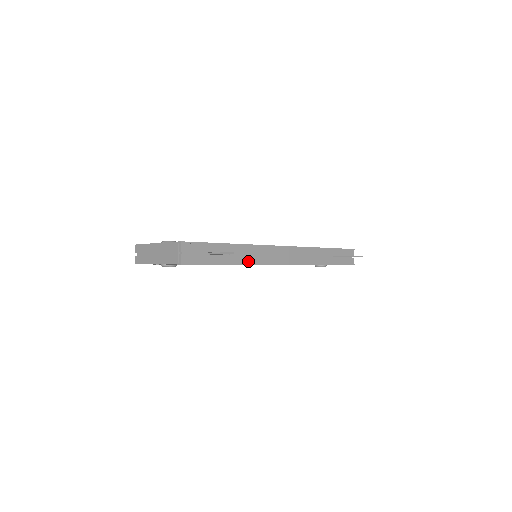
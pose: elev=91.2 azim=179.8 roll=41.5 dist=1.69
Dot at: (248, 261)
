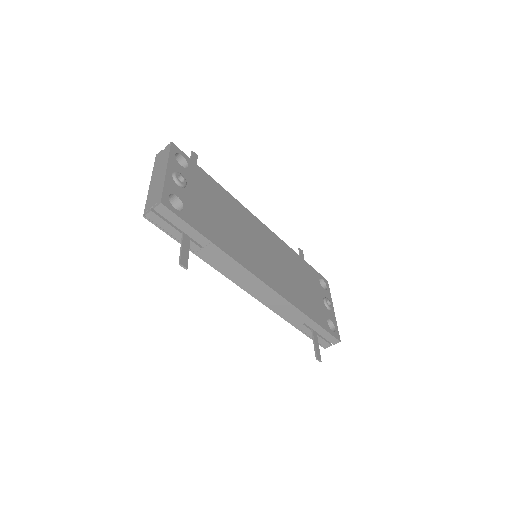
Dot at: (216, 266)
